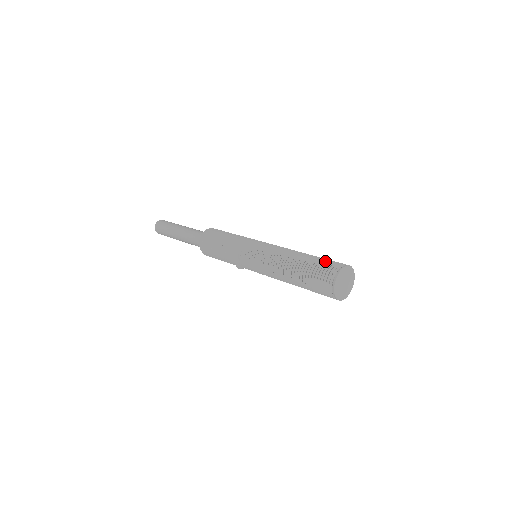
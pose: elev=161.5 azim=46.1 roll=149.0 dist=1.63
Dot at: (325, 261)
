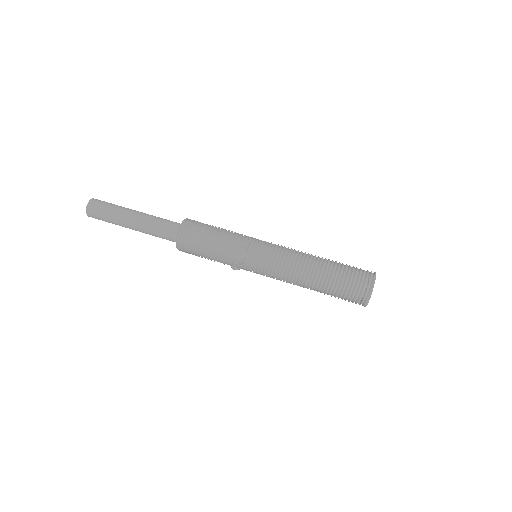
Dot at: (353, 272)
